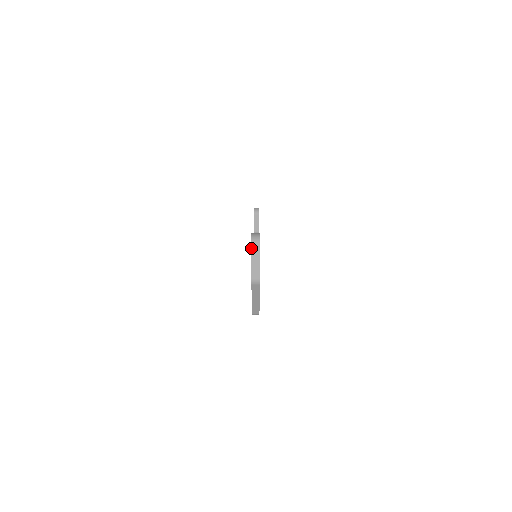
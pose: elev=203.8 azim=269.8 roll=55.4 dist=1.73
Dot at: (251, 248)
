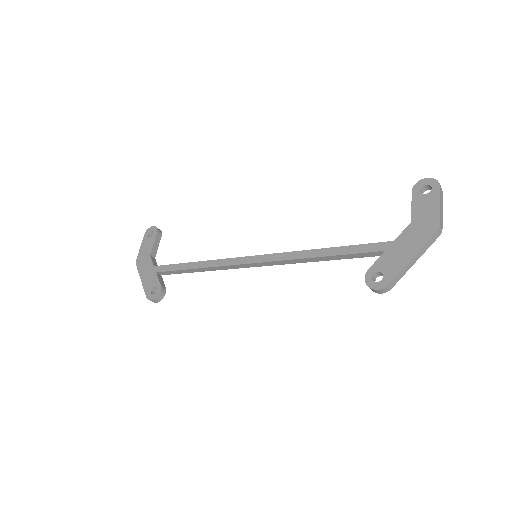
Dot at: (440, 189)
